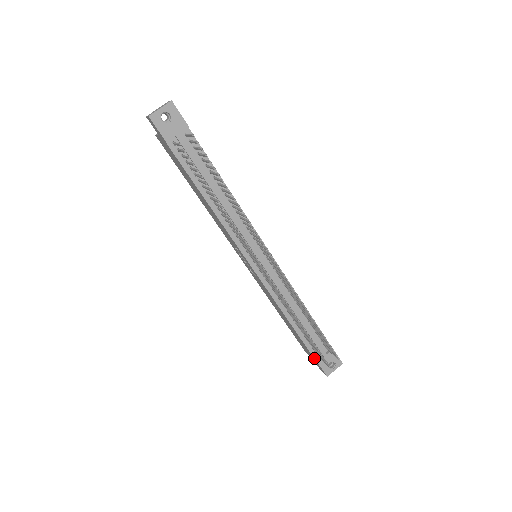
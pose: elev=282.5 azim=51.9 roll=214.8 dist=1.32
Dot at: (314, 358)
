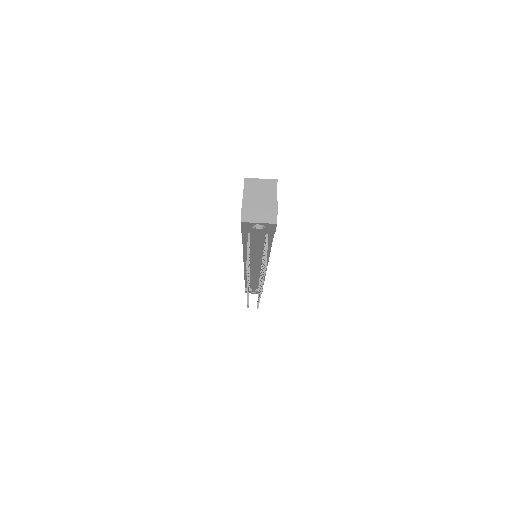
Dot at: (245, 287)
